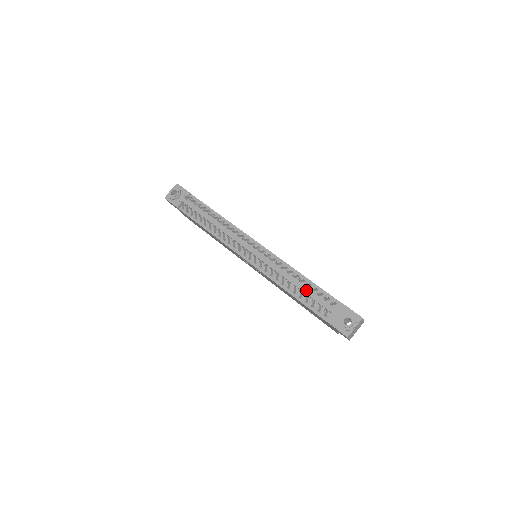
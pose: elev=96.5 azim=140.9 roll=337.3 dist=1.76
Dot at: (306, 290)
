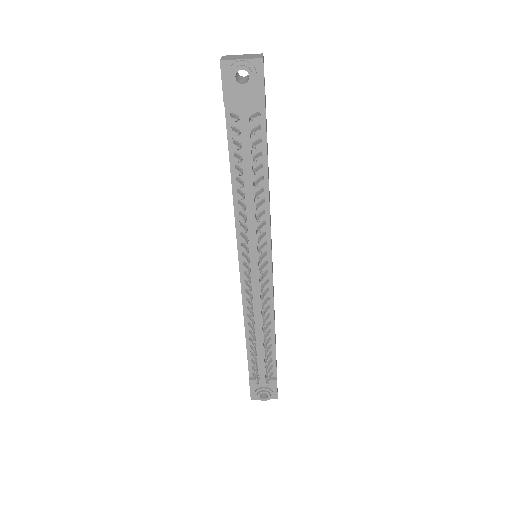
Dot at: (262, 349)
